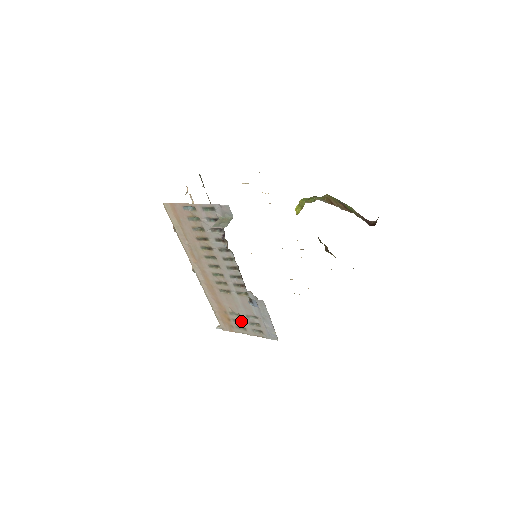
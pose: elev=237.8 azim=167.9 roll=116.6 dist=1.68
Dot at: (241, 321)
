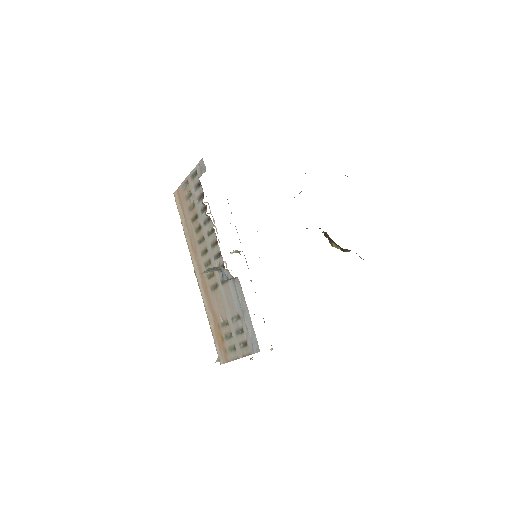
Dot at: (231, 335)
